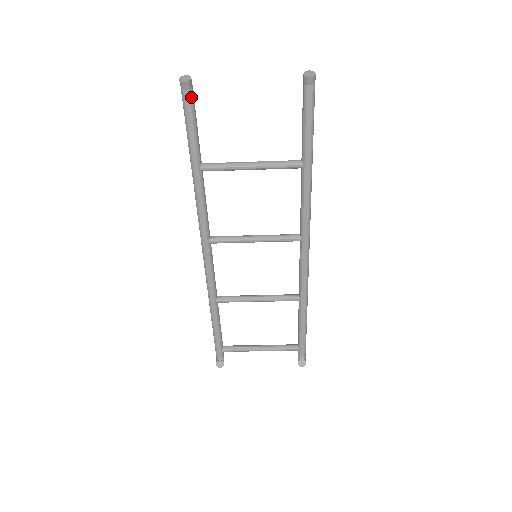
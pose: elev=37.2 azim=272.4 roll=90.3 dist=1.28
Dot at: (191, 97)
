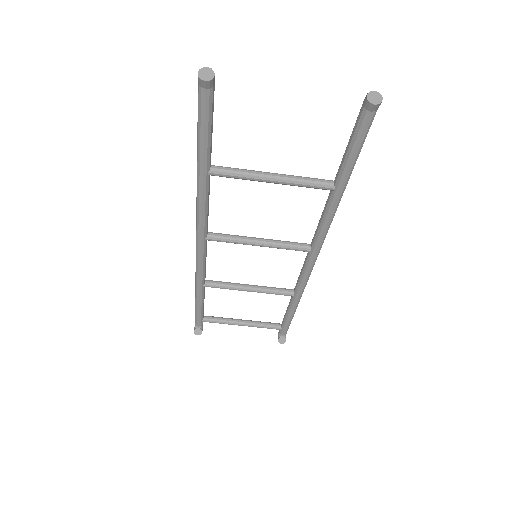
Dot at: (211, 97)
